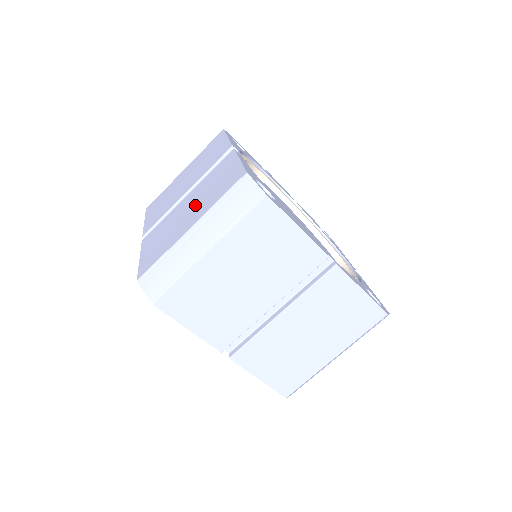
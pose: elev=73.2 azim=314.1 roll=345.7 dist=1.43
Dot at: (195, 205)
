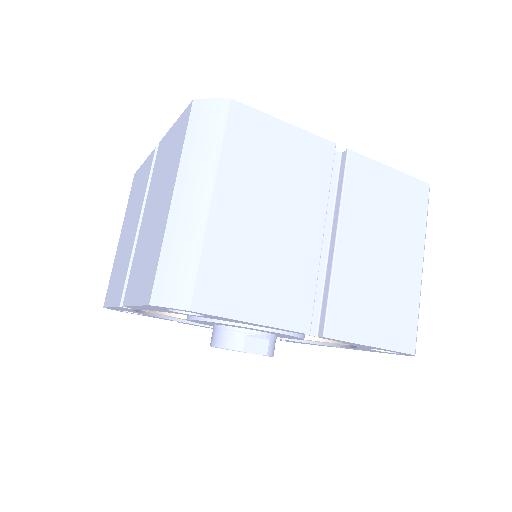
Dot at: (159, 196)
